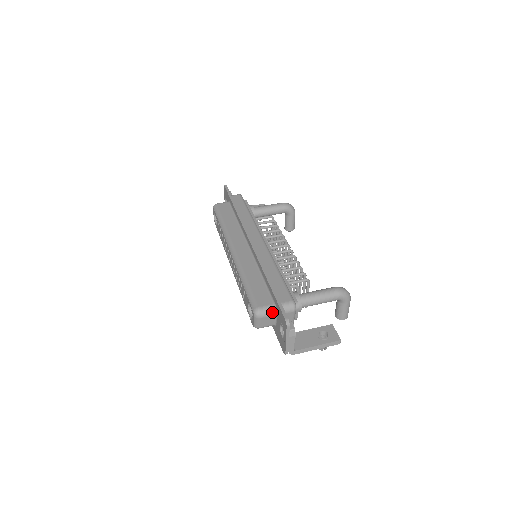
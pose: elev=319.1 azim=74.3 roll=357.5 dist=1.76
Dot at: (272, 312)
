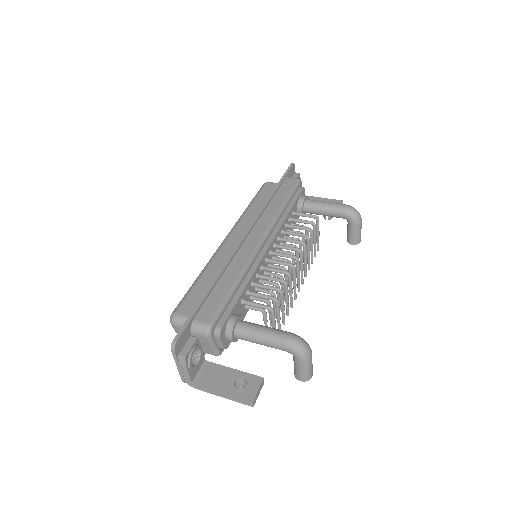
Dot at: occluded
